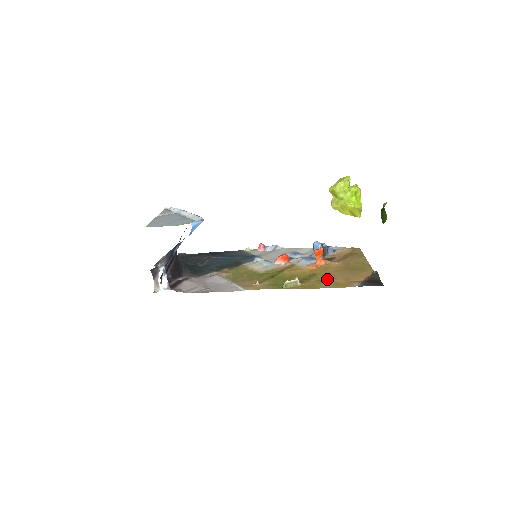
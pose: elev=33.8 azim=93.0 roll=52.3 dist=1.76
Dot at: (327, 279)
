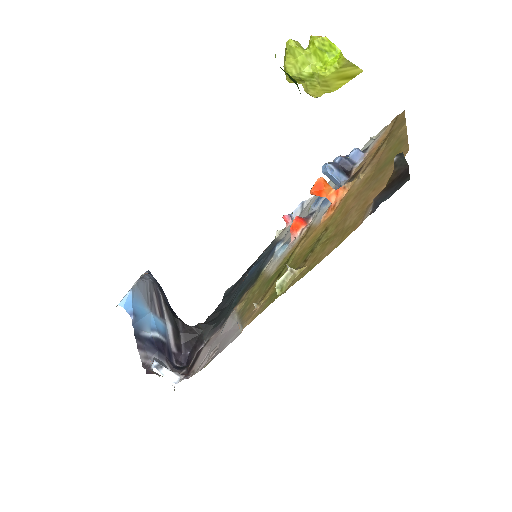
Dot at: (337, 228)
